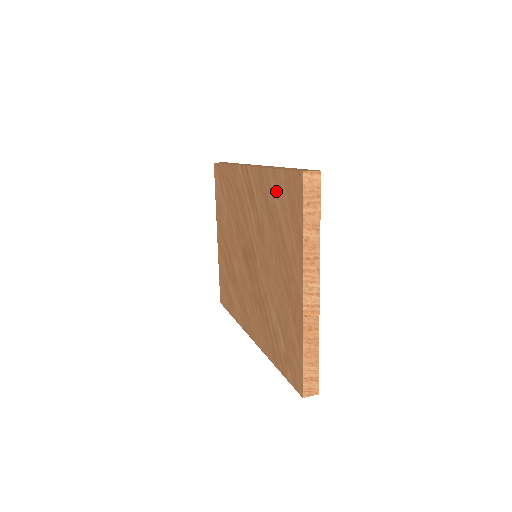
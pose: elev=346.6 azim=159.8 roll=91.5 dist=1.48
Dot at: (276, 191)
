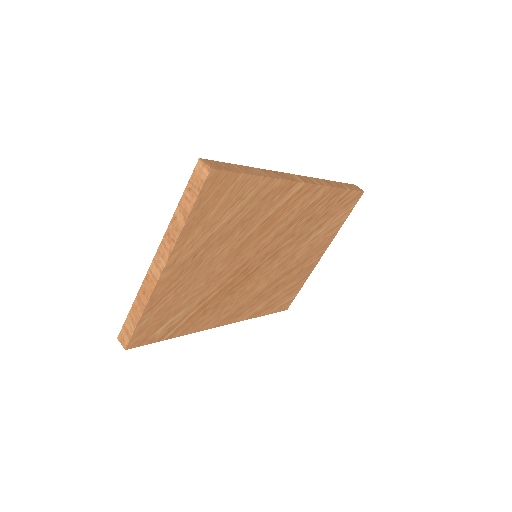
Dot at: occluded
